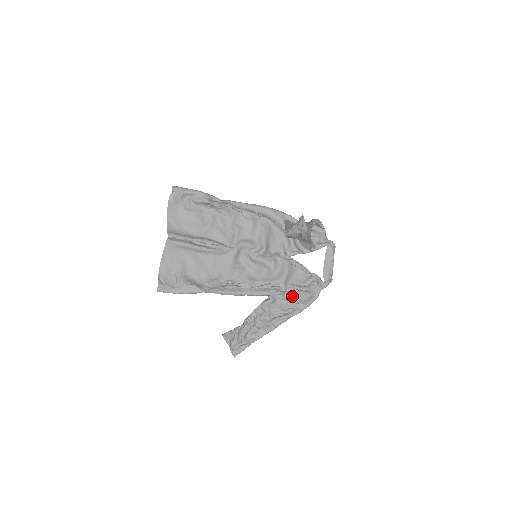
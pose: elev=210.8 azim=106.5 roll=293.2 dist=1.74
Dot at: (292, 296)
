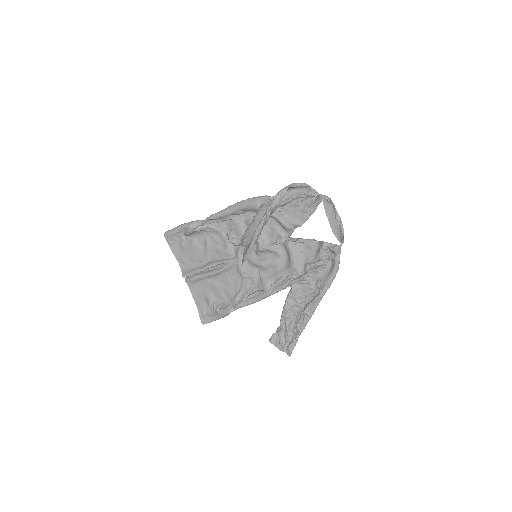
Dot at: (313, 275)
